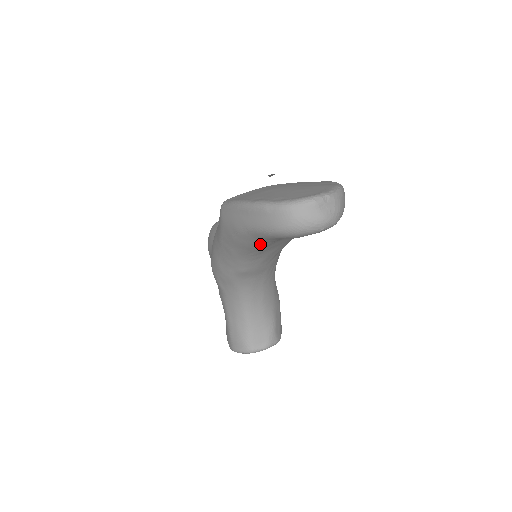
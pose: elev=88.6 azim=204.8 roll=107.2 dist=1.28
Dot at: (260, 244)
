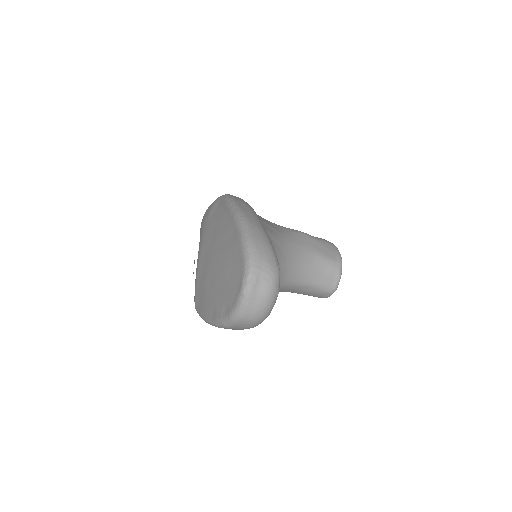
Dot at: occluded
